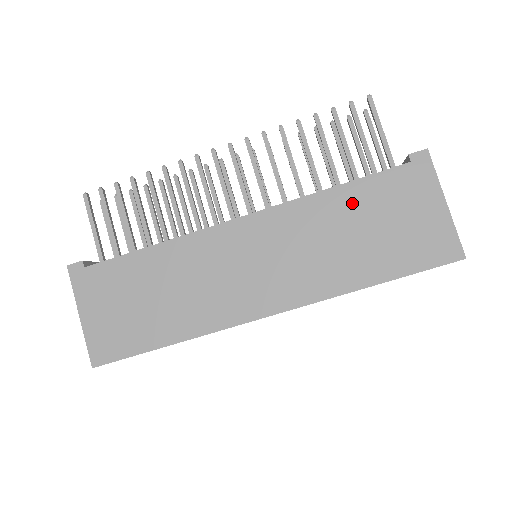
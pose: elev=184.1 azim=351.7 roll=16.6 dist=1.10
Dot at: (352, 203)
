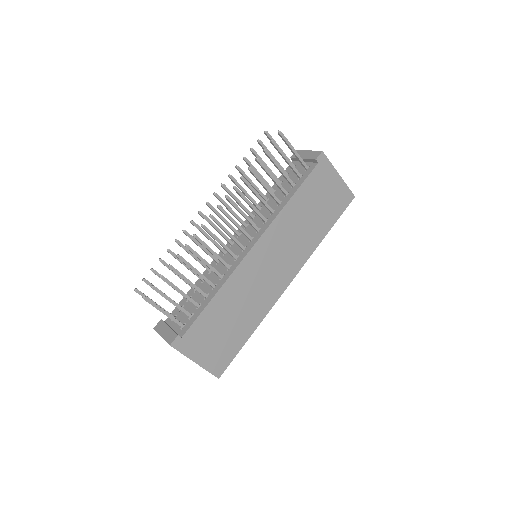
Dot at: (302, 202)
